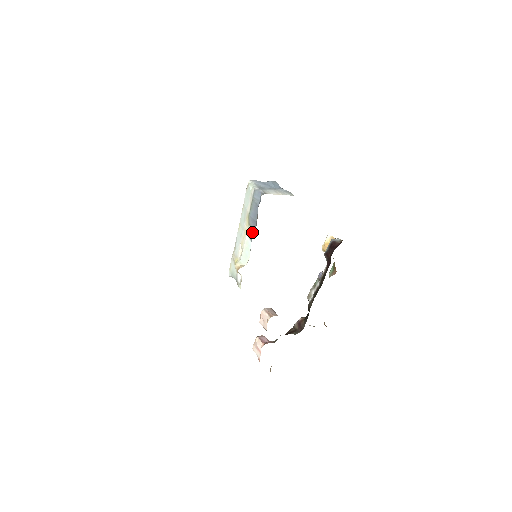
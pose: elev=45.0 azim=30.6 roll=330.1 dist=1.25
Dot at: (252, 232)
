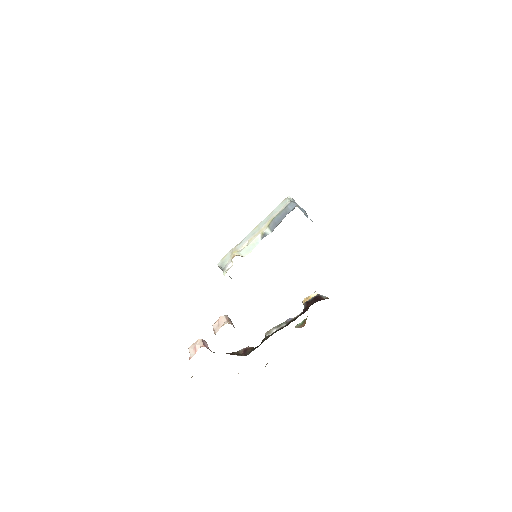
Dot at: (267, 232)
